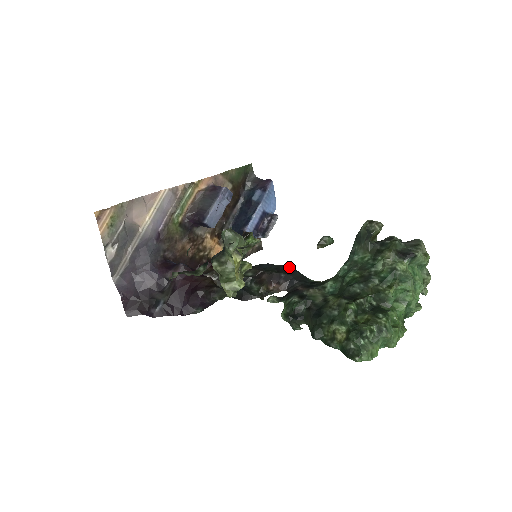
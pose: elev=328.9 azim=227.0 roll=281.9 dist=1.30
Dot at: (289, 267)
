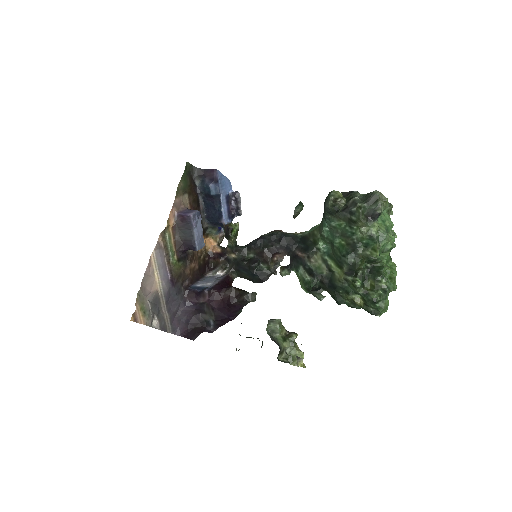
Dot at: (277, 234)
